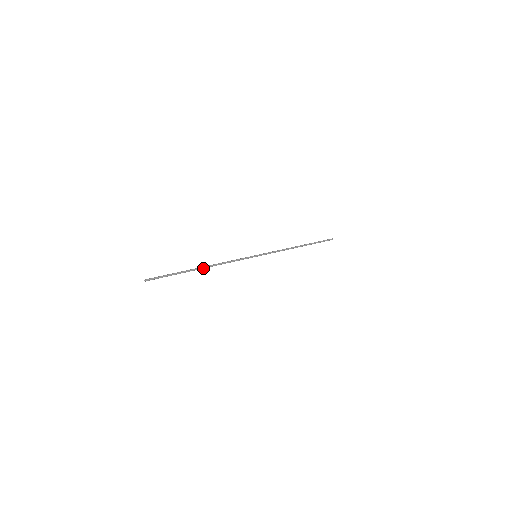
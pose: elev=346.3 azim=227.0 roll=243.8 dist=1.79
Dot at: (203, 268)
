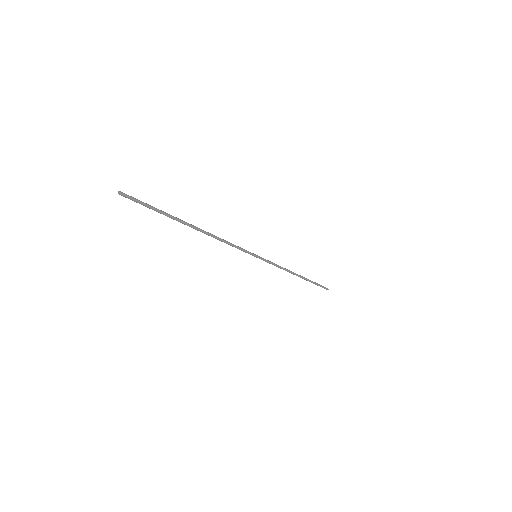
Dot at: (196, 229)
